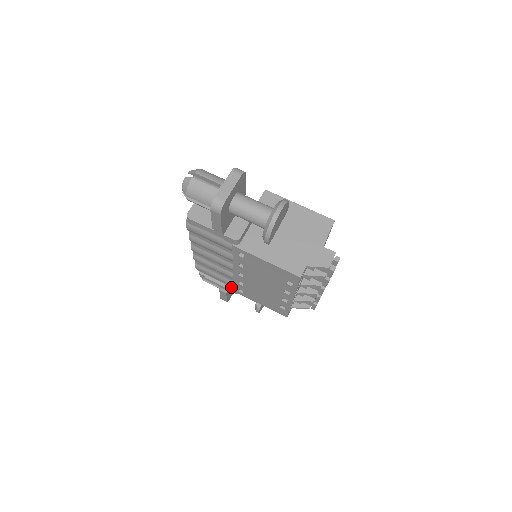
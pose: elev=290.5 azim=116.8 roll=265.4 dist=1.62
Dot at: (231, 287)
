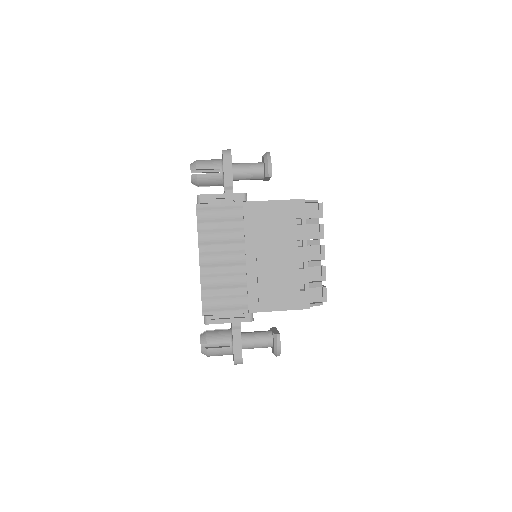
Dot at: (244, 313)
